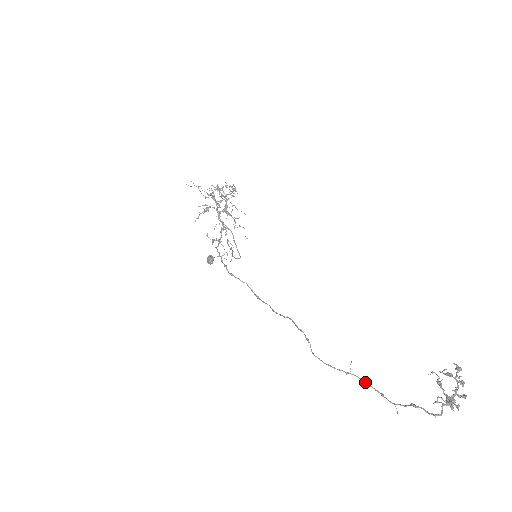
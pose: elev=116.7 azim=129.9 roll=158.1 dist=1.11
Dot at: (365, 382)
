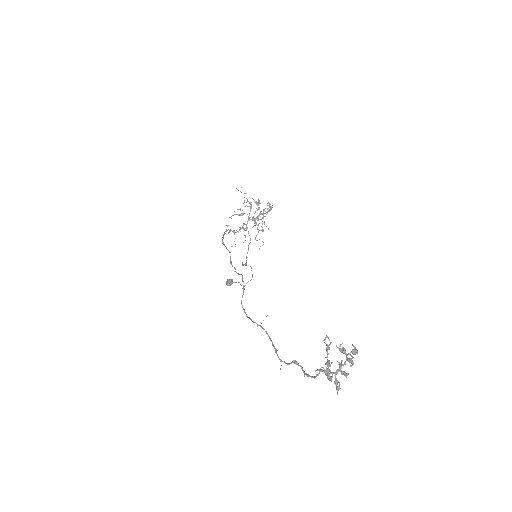
Dot at: (268, 335)
